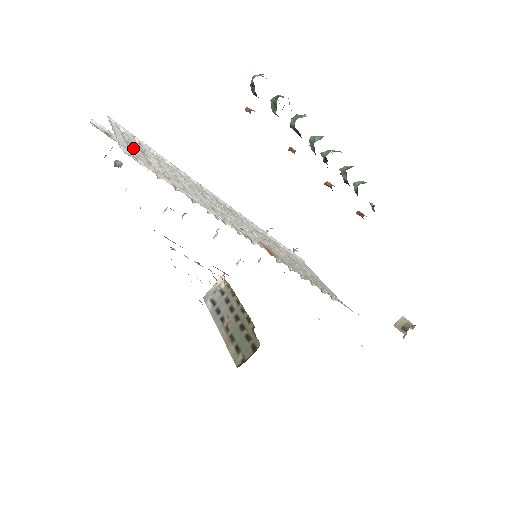
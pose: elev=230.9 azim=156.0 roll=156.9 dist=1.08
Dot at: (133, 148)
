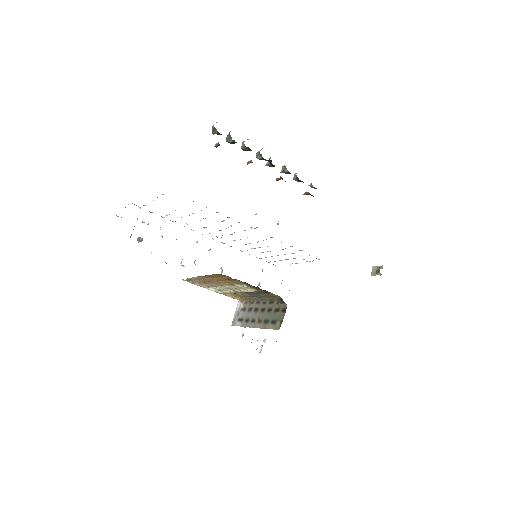
Dot at: occluded
